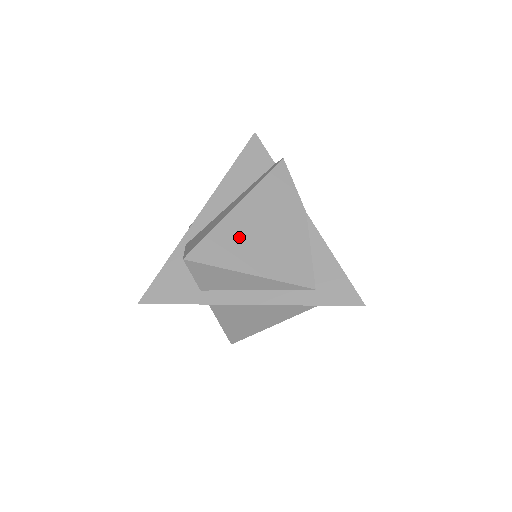
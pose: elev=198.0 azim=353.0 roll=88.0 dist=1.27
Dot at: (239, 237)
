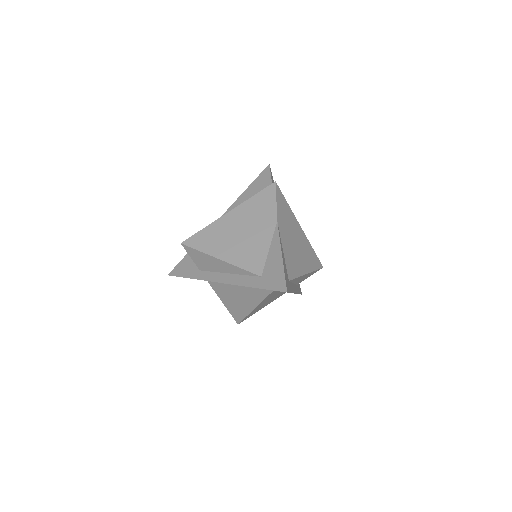
Dot at: (221, 233)
